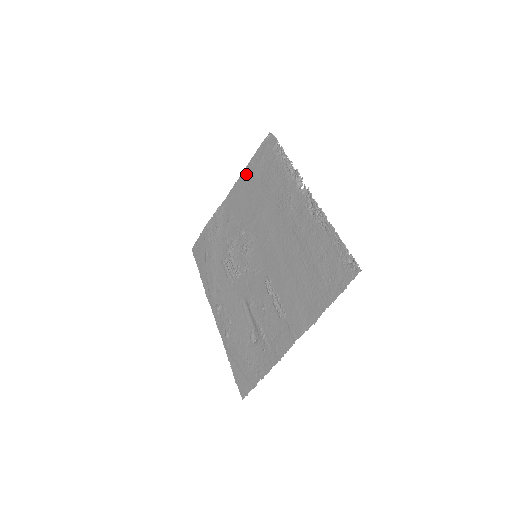
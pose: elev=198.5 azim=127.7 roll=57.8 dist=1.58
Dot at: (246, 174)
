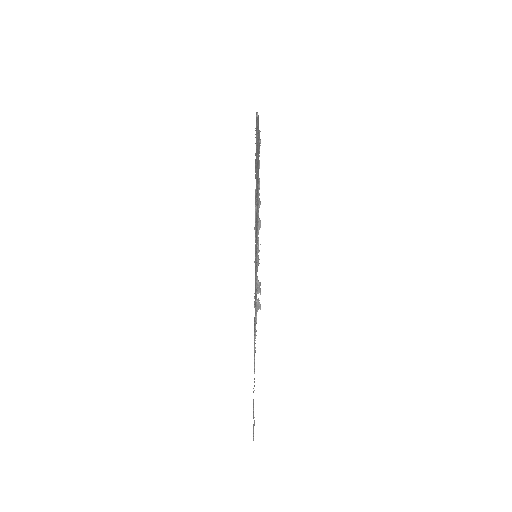
Dot at: occluded
